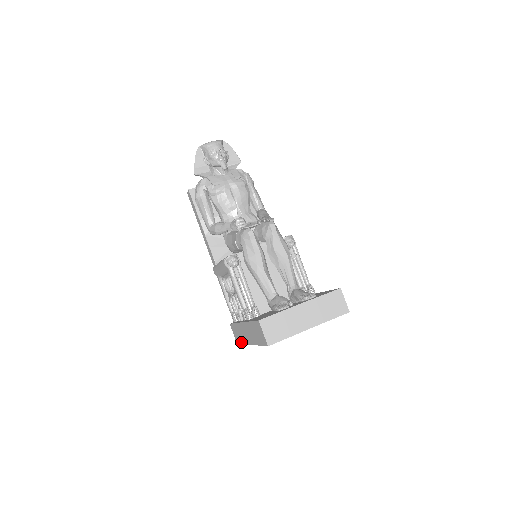
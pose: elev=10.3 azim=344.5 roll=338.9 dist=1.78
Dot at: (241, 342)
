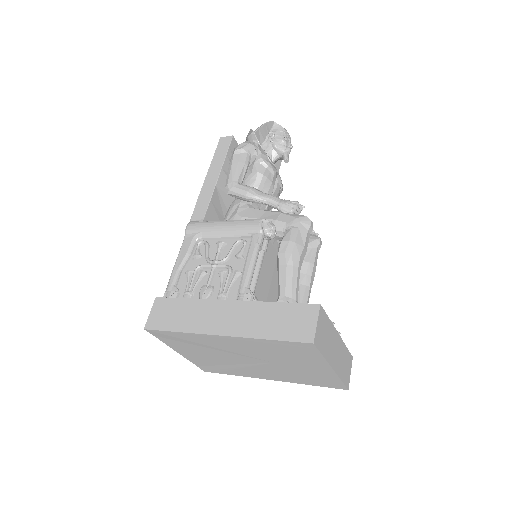
Dot at: (174, 327)
